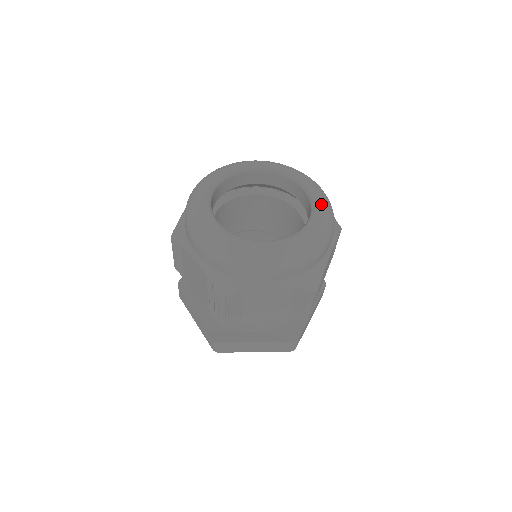
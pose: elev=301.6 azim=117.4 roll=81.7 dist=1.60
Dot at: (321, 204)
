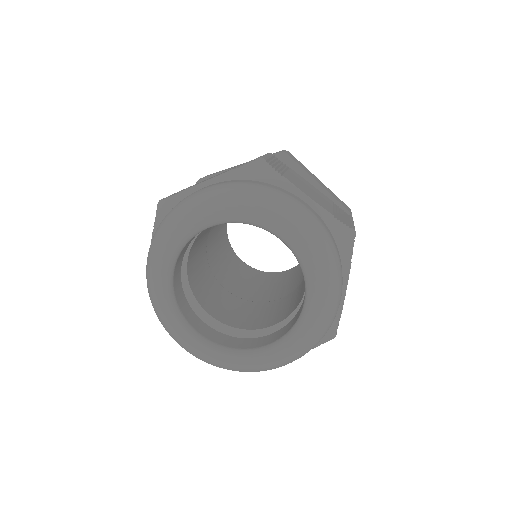
Dot at: (316, 273)
